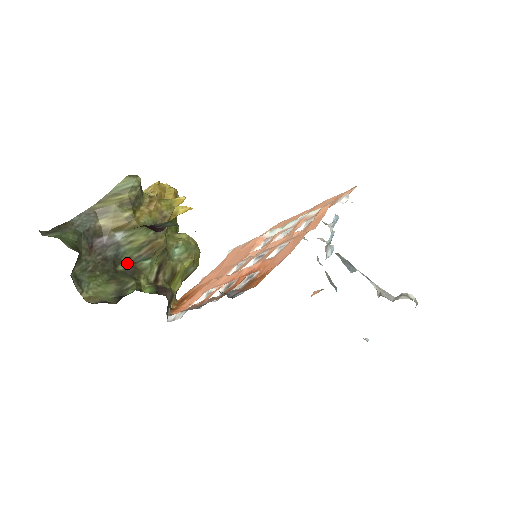
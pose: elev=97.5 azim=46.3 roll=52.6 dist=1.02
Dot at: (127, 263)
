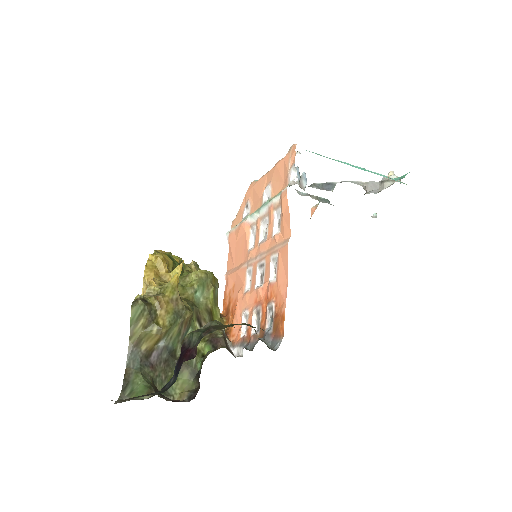
Dot at: (179, 346)
